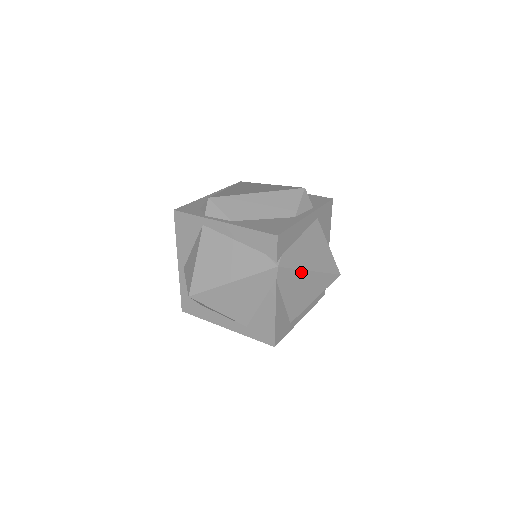
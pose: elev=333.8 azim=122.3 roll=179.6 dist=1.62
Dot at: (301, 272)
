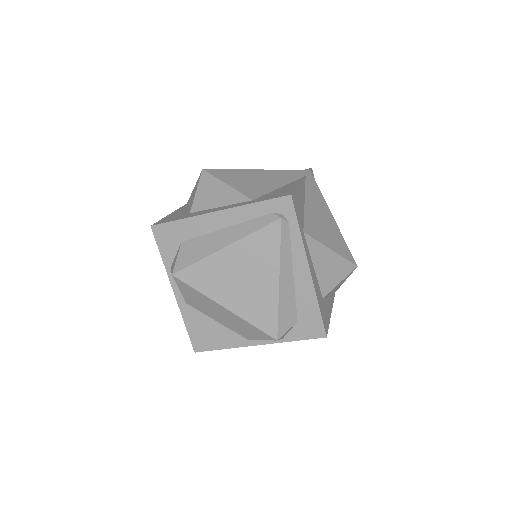
Dot at: (325, 203)
